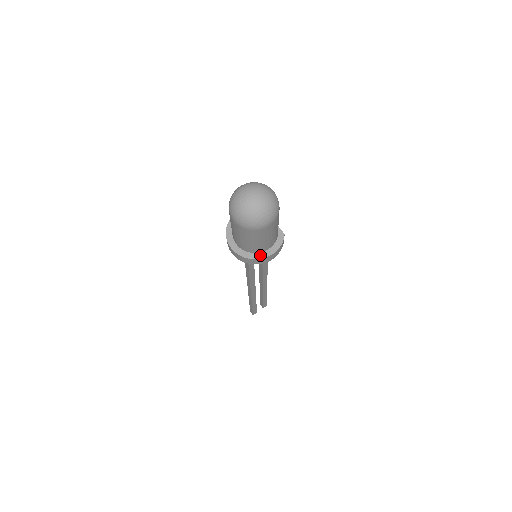
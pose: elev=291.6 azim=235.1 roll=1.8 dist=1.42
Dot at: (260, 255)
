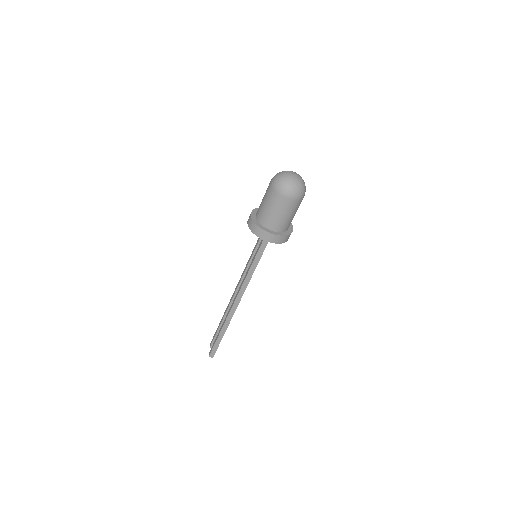
Dot at: (289, 231)
